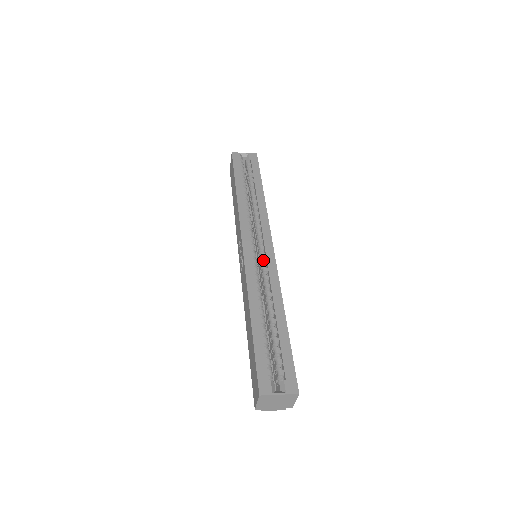
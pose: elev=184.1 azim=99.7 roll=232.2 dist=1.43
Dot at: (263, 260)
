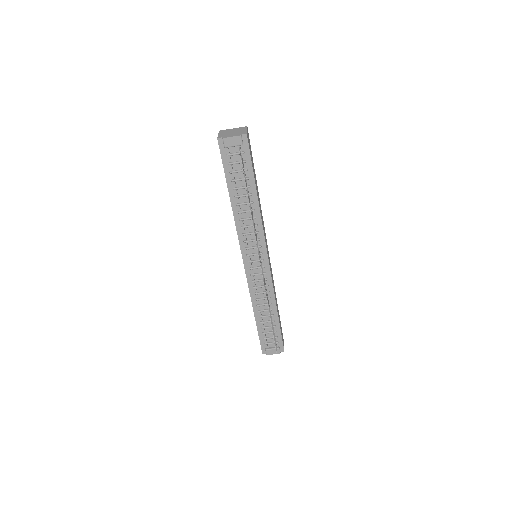
Dot at: occluded
